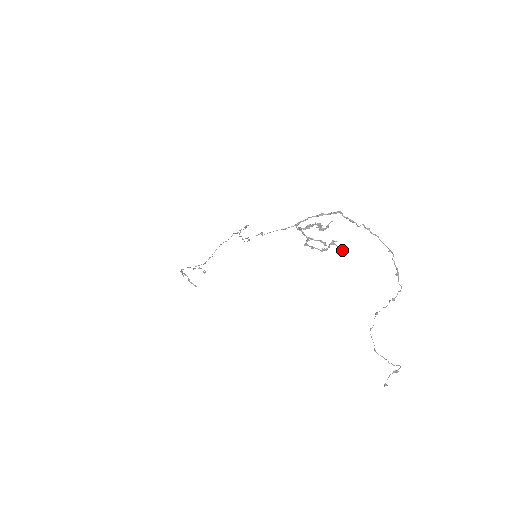
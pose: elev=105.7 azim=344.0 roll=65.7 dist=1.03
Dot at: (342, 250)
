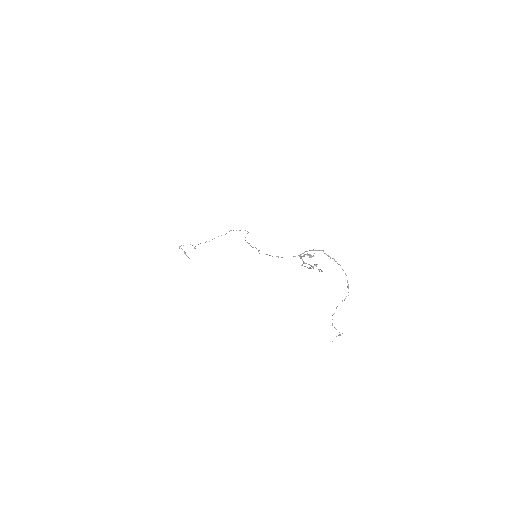
Dot at: (321, 271)
